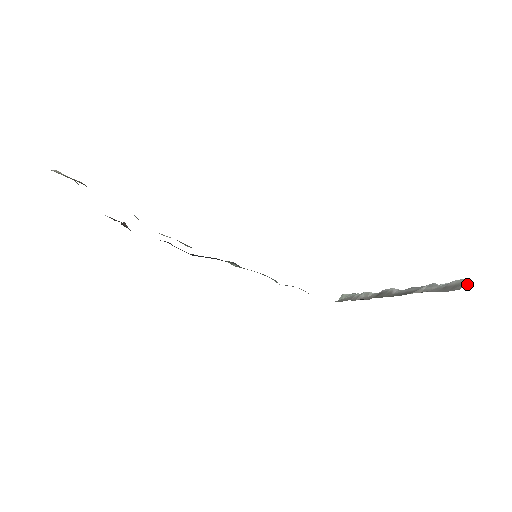
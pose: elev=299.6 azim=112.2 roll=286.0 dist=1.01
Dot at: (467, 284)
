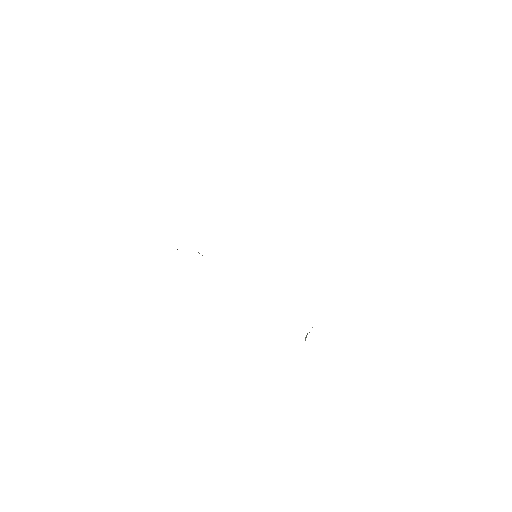
Dot at: occluded
